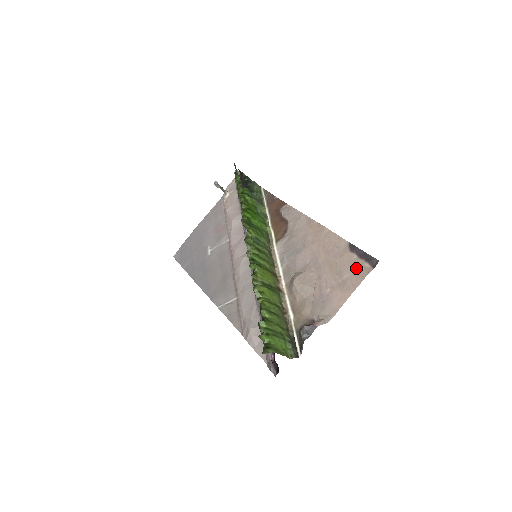
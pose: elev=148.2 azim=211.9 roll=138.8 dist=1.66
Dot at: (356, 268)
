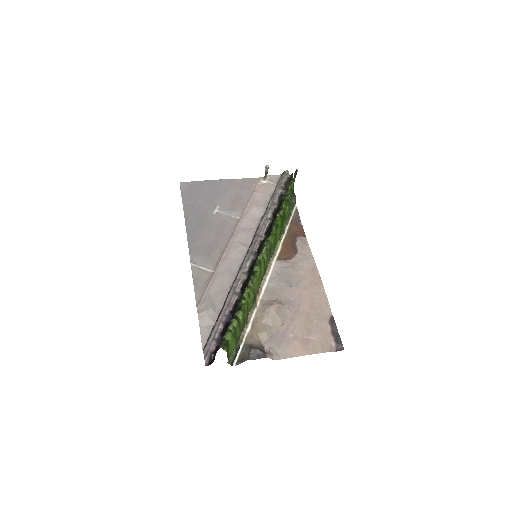
Dot at: (324, 339)
